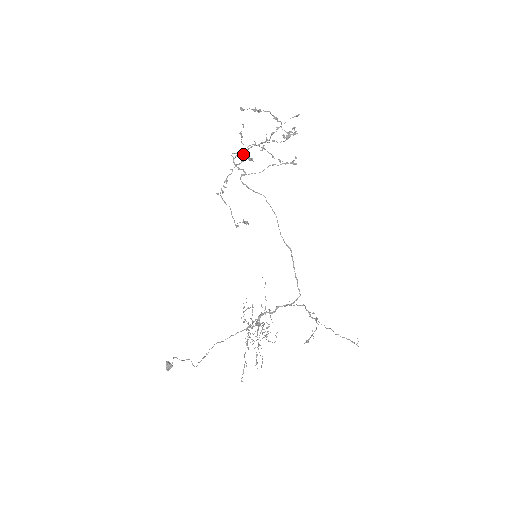
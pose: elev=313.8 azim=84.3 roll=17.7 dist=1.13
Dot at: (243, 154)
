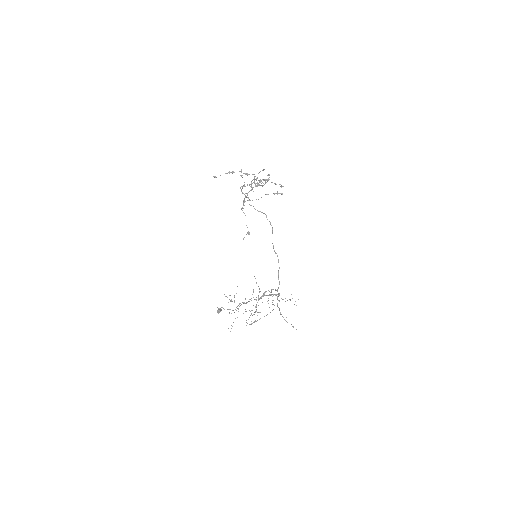
Dot at: occluded
